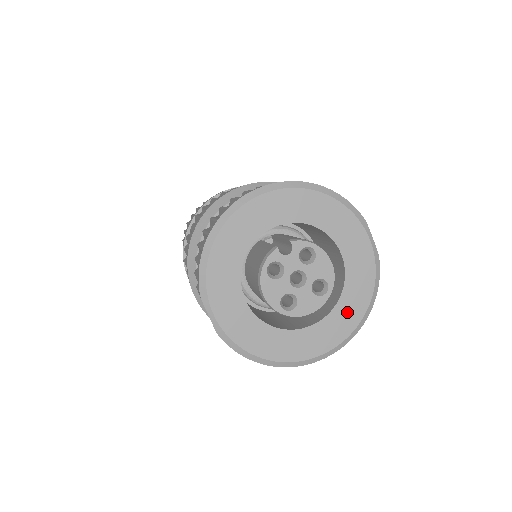
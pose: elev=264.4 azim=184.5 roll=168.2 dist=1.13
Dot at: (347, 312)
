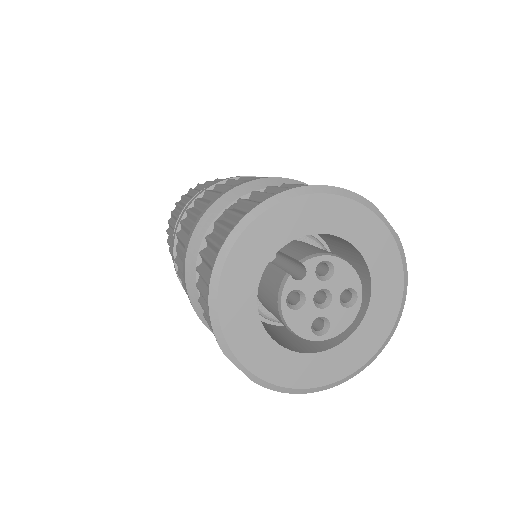
Dot at: (382, 308)
